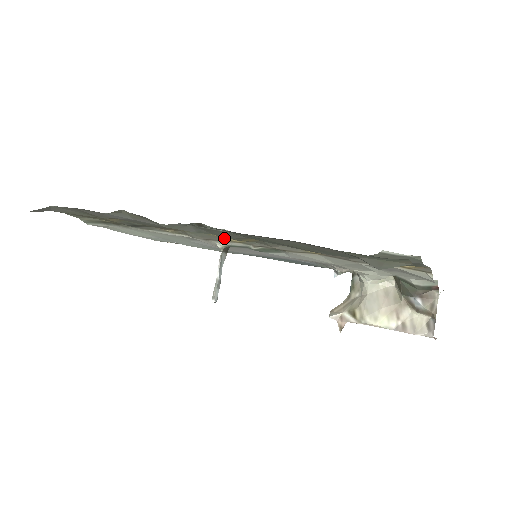
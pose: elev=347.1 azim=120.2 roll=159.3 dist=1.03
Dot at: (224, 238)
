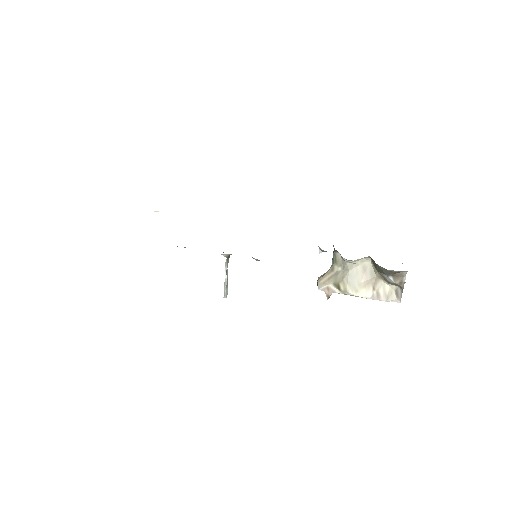
Dot at: occluded
